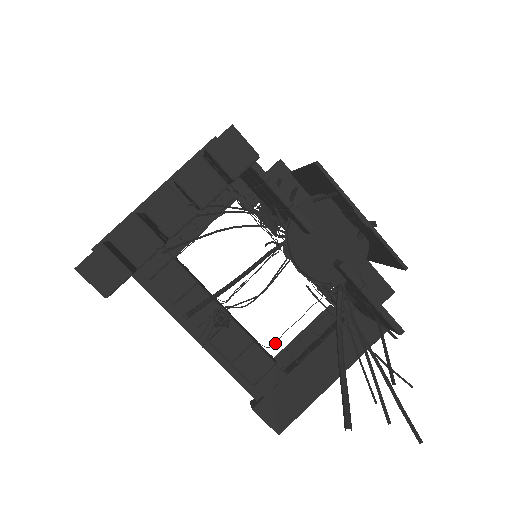
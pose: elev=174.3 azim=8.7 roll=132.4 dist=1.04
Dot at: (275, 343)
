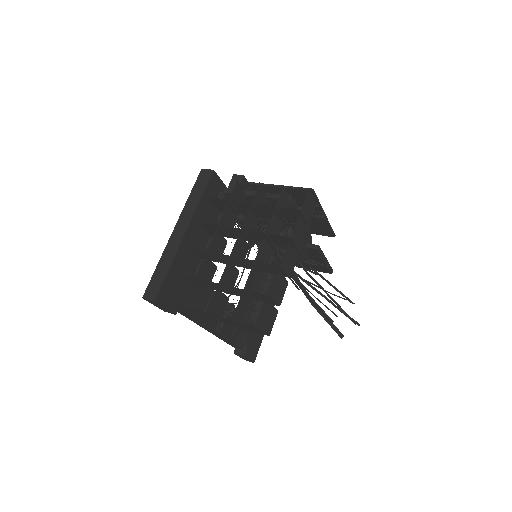
Dot at: occluded
